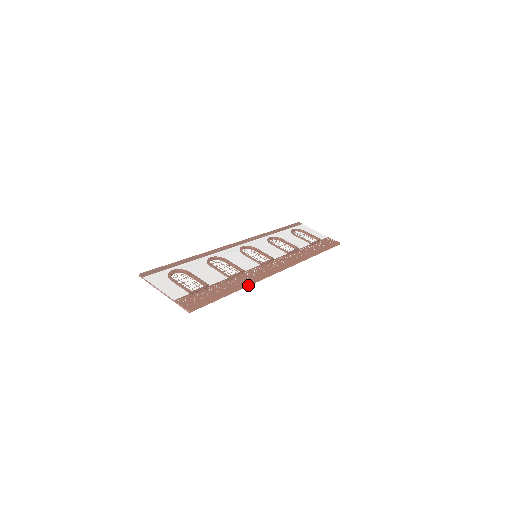
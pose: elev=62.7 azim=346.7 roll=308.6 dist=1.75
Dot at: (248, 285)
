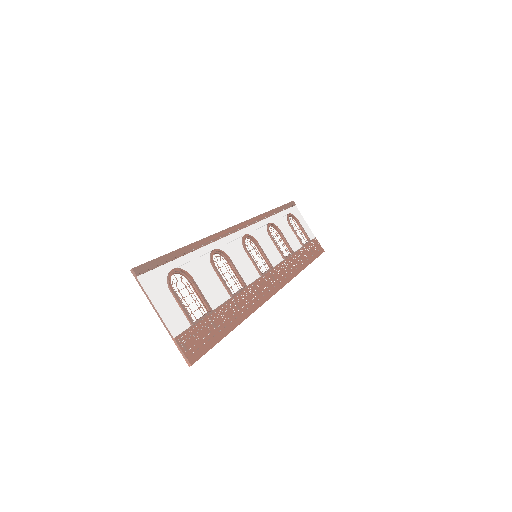
Dot at: (249, 315)
